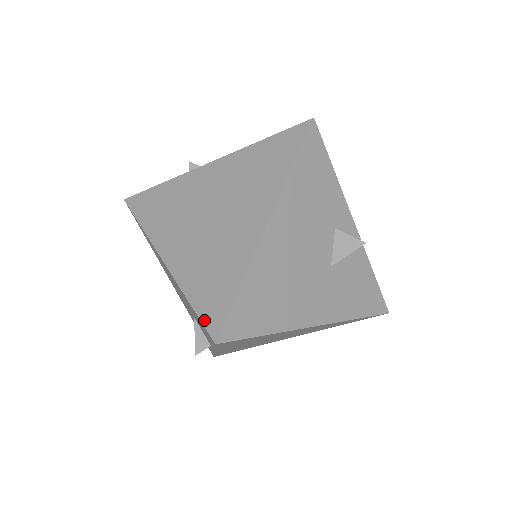
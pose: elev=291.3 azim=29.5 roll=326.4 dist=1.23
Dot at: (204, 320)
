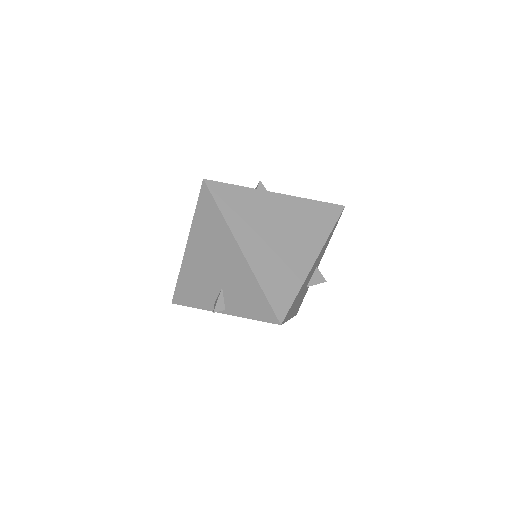
Dot at: (274, 307)
